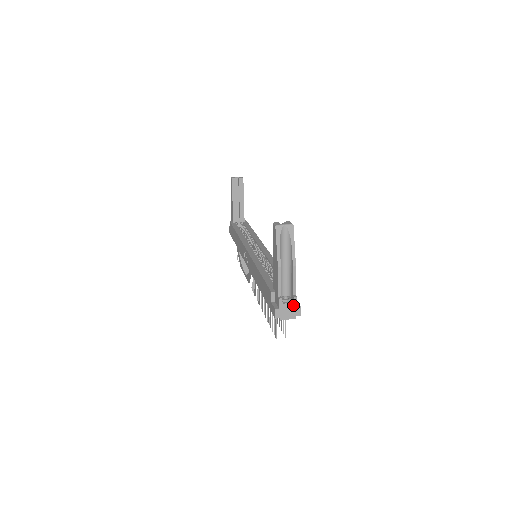
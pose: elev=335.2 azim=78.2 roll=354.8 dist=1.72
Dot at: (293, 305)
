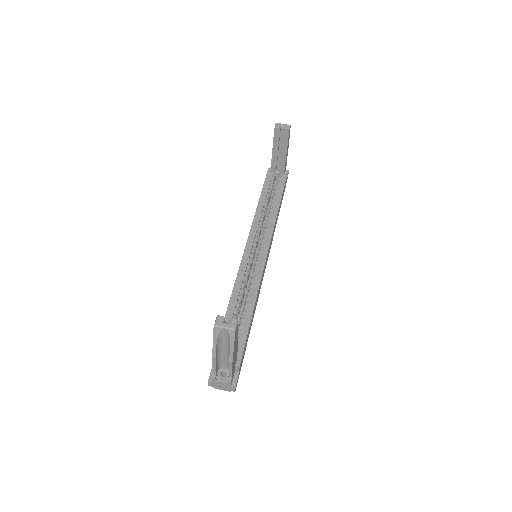
Dot at: (227, 385)
